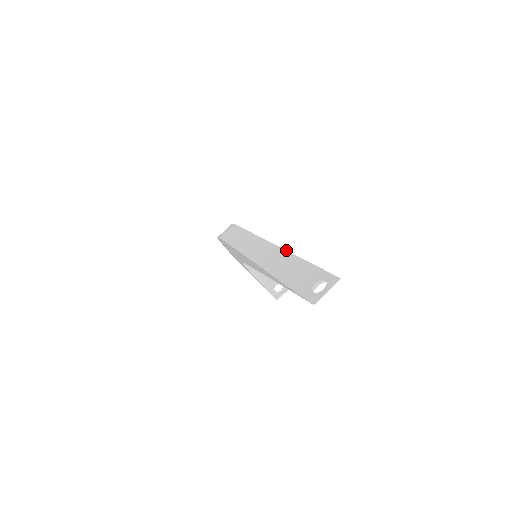
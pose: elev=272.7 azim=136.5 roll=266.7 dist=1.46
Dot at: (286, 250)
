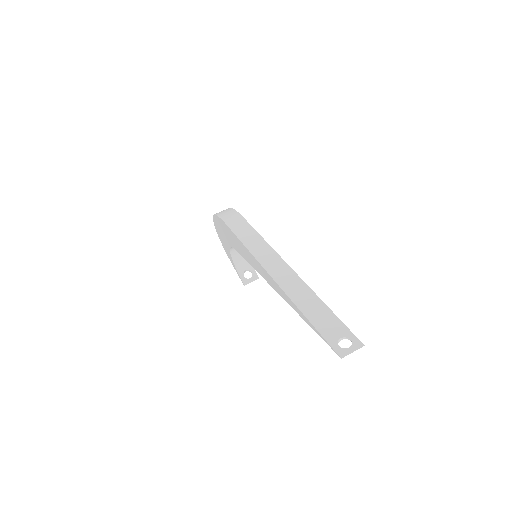
Dot at: (307, 285)
